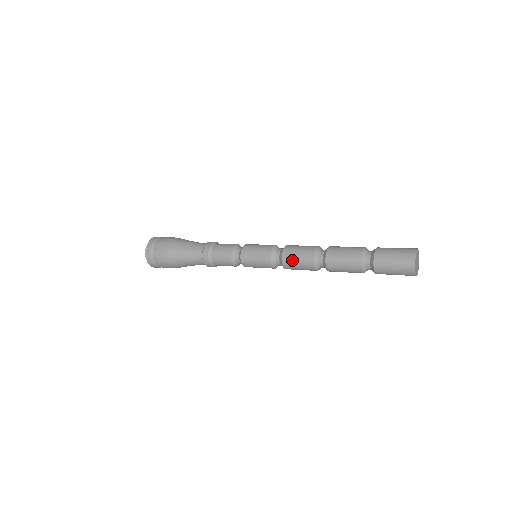
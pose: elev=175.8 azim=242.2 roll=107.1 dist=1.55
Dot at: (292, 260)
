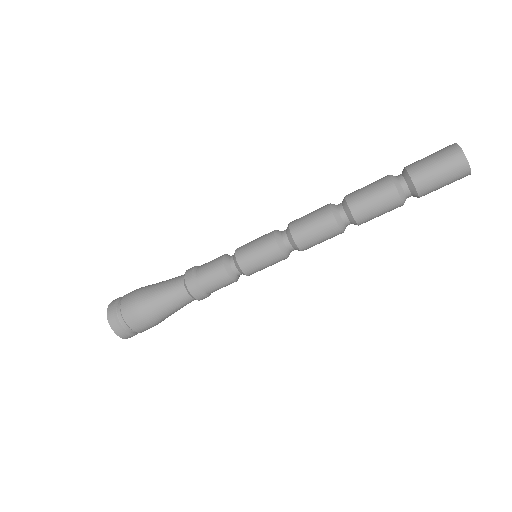
Dot at: (305, 227)
